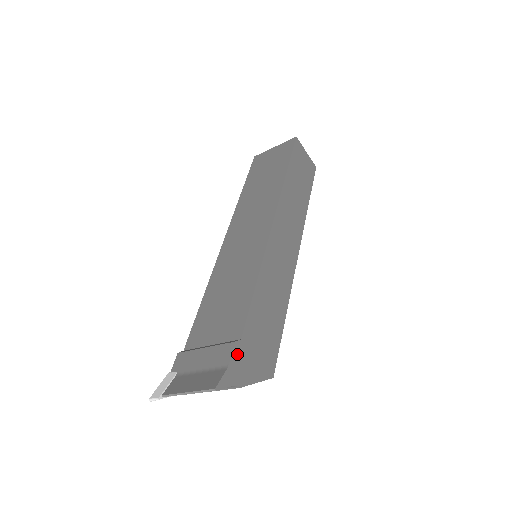
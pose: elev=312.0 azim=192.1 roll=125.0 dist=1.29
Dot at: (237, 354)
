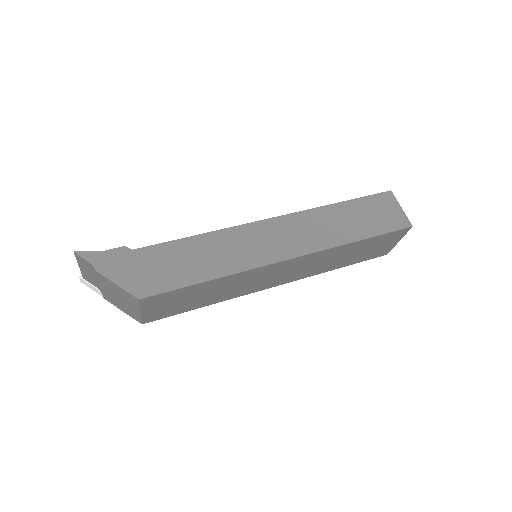
Dot at: (118, 253)
